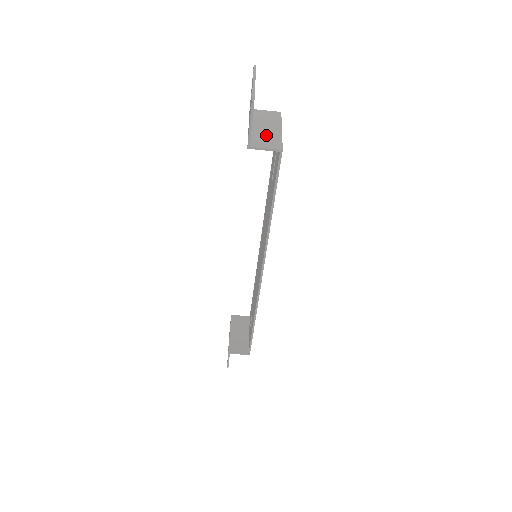
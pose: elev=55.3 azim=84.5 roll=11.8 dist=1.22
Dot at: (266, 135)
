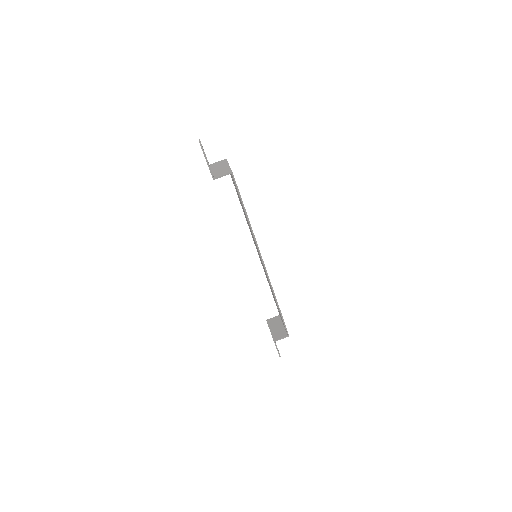
Dot at: (221, 170)
